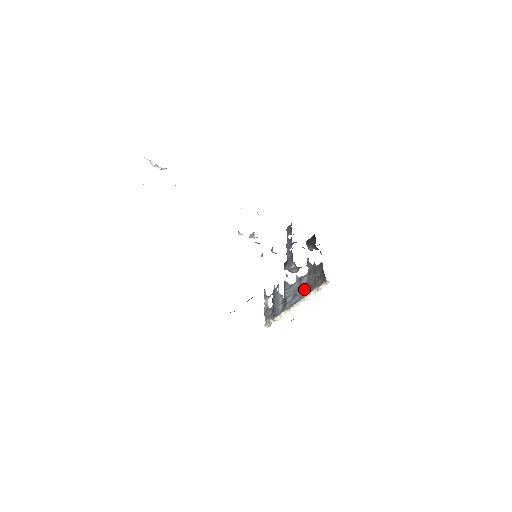
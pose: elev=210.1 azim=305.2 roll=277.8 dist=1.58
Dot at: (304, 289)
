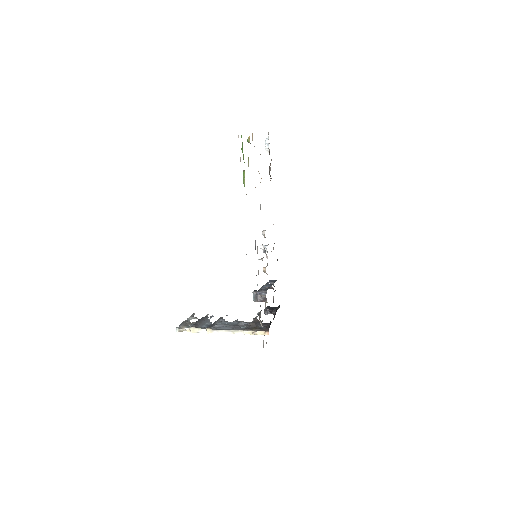
Dot at: (240, 327)
